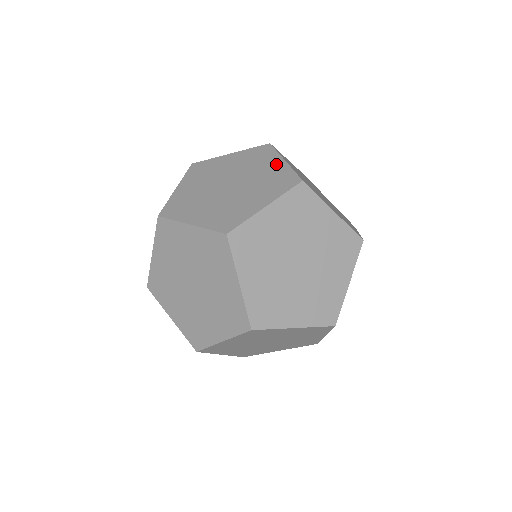
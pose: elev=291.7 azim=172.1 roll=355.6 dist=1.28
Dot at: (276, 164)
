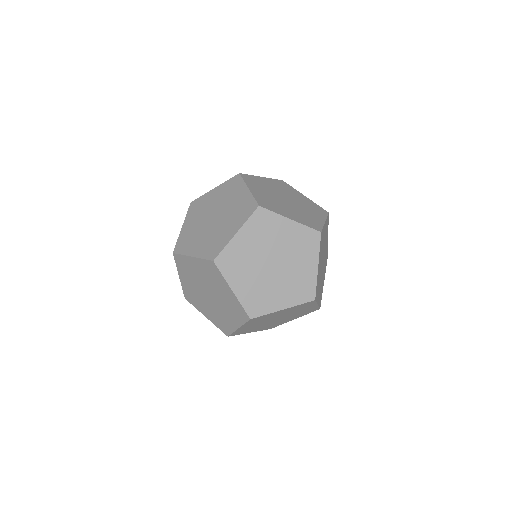
Dot at: (243, 193)
